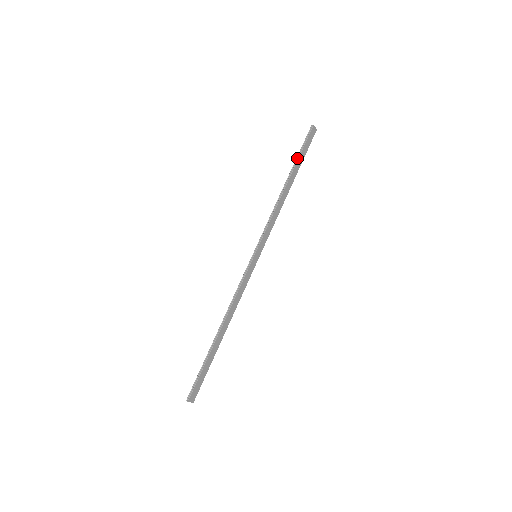
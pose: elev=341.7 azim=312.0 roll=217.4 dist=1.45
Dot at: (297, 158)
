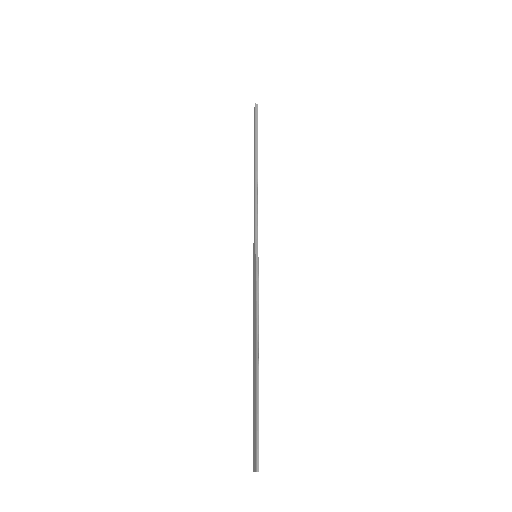
Dot at: (256, 139)
